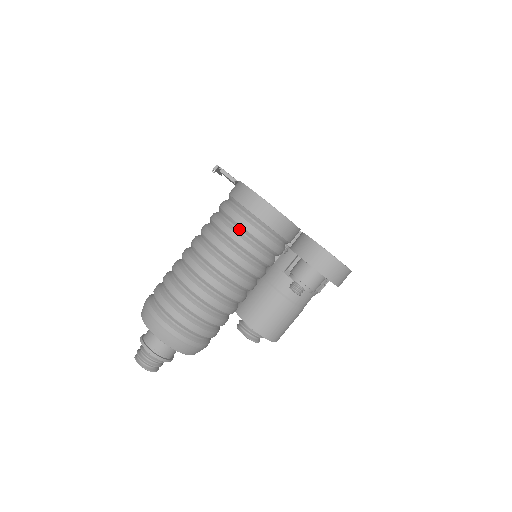
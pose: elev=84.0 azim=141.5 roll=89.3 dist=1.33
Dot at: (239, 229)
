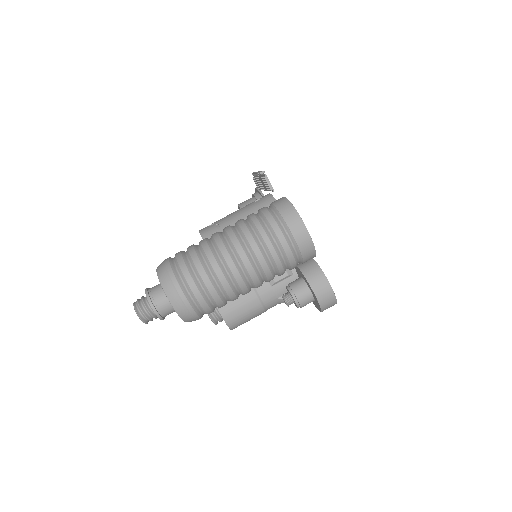
Dot at: (274, 238)
